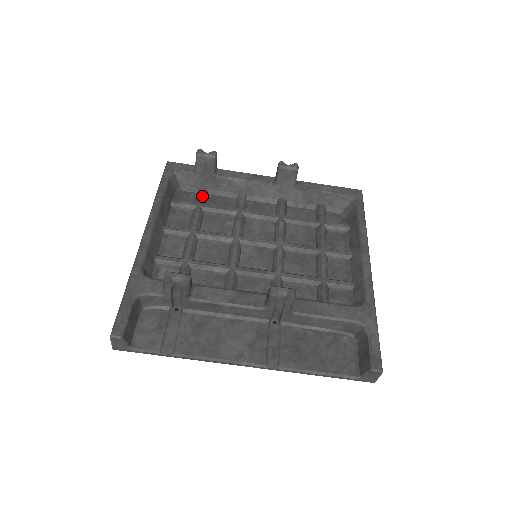
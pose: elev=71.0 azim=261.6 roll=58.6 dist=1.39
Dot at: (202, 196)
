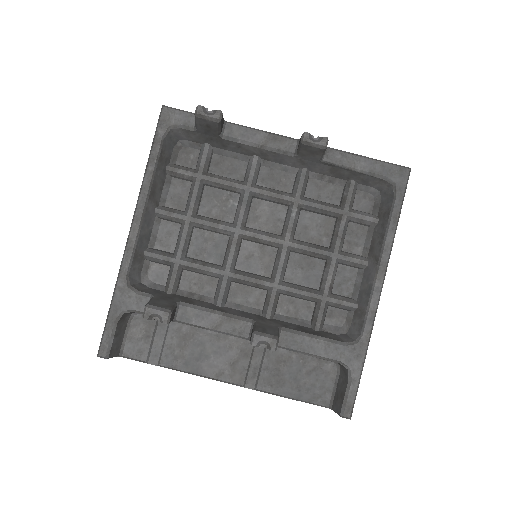
Dot at: (204, 161)
